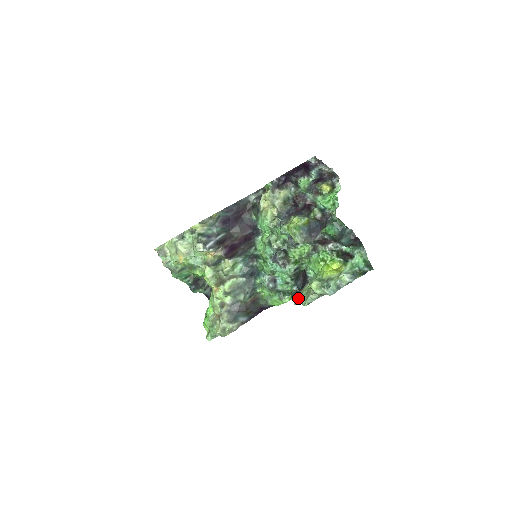
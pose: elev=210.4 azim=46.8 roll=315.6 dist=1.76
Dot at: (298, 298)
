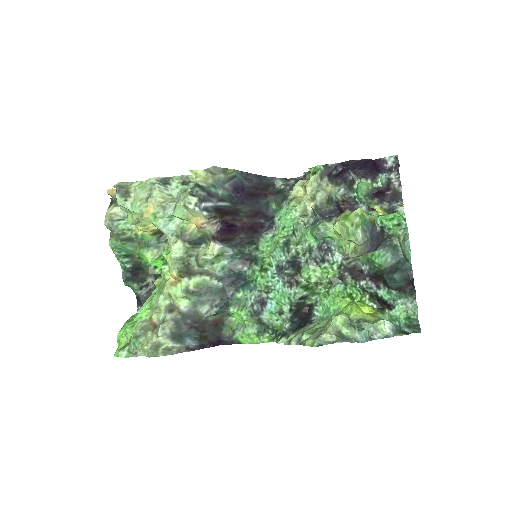
Dot at: (294, 337)
